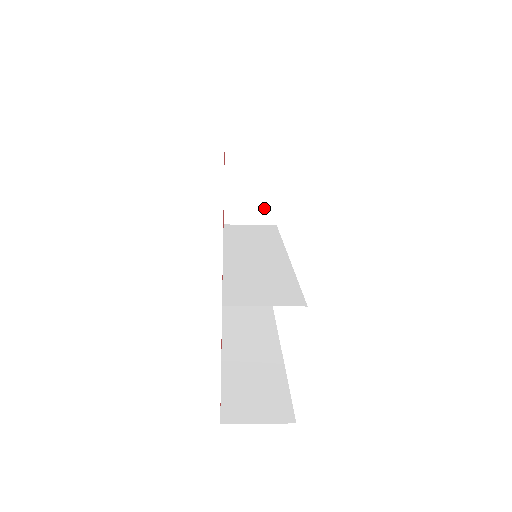
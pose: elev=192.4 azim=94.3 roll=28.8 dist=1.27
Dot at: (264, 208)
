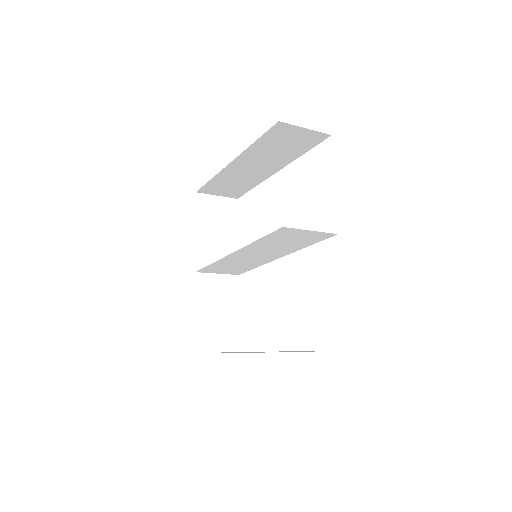
Dot at: occluded
